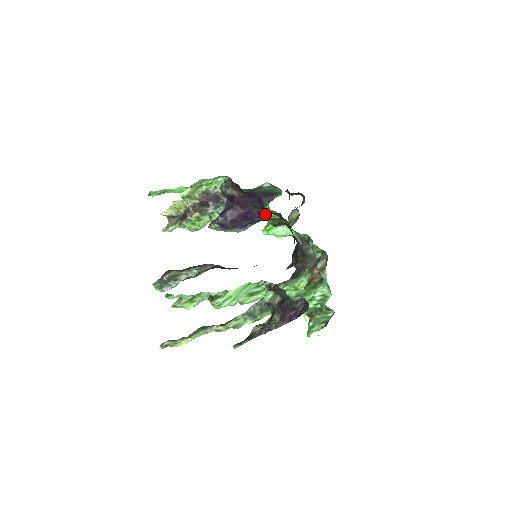
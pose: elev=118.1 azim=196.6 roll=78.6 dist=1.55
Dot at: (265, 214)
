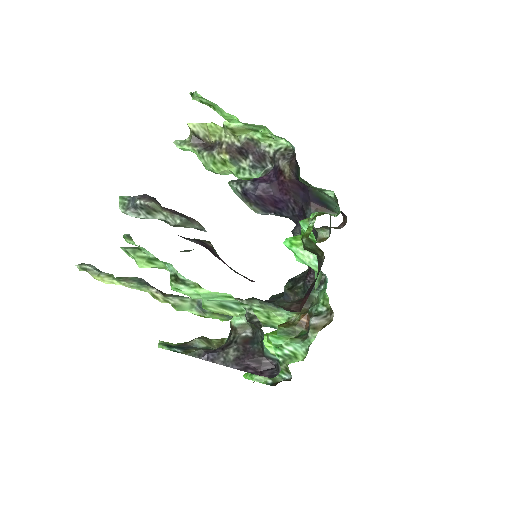
Dot at: (304, 225)
